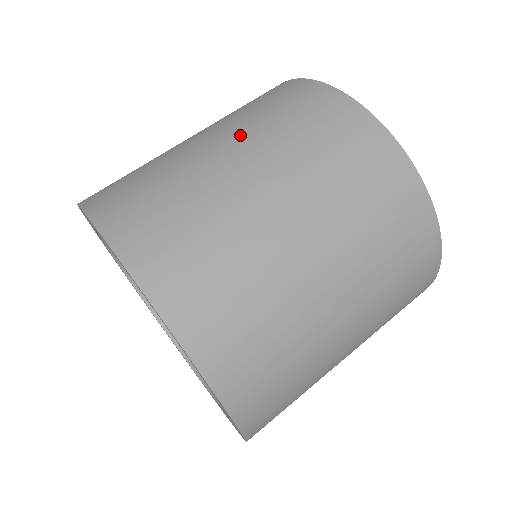
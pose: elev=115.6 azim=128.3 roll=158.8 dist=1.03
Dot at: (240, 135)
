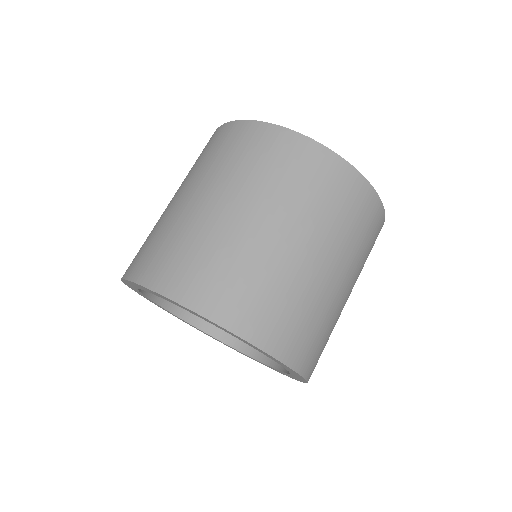
Dot at: (204, 183)
